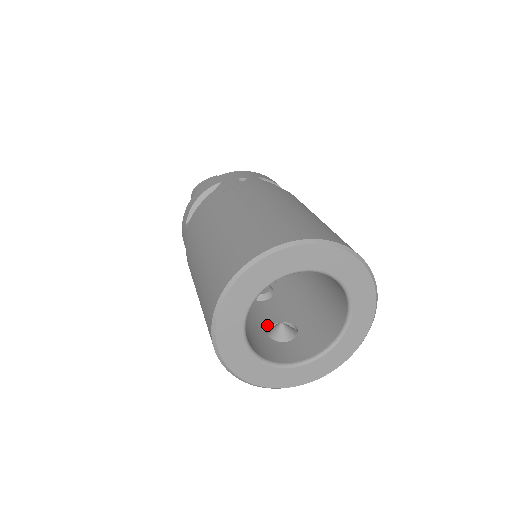
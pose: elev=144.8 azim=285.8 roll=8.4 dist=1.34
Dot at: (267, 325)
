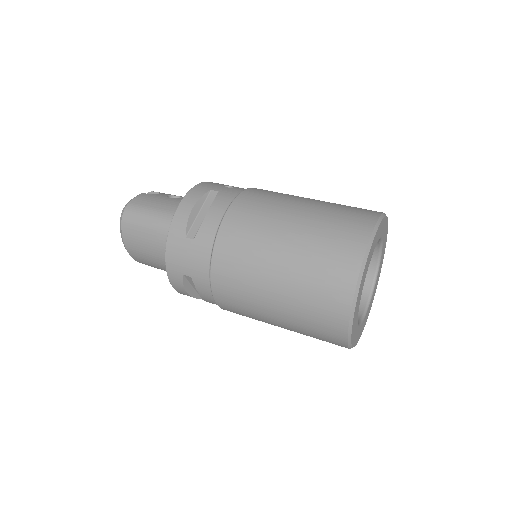
Dot at: occluded
